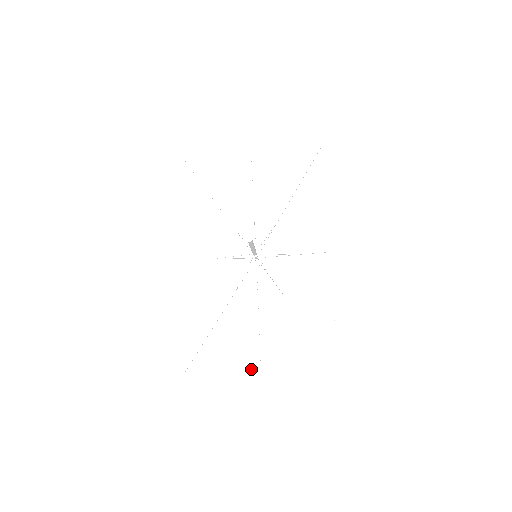
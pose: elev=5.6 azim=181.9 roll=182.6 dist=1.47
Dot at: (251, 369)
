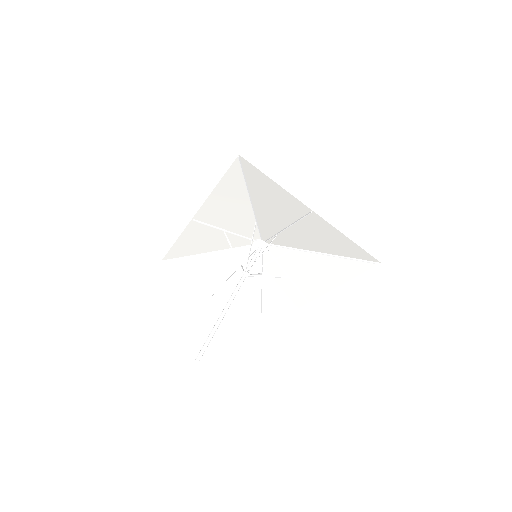
Dot at: occluded
